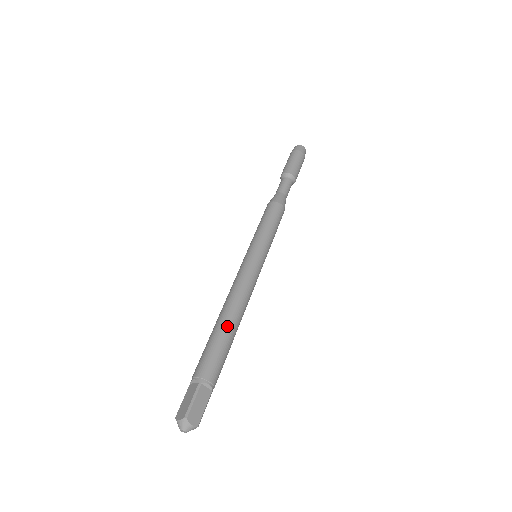
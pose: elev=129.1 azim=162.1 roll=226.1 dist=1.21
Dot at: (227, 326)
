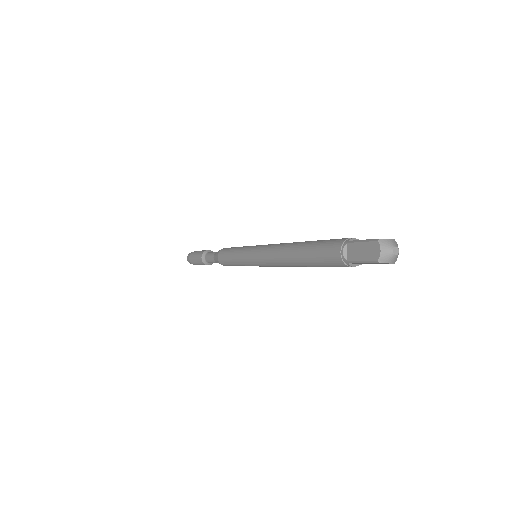
Dot at: (304, 243)
